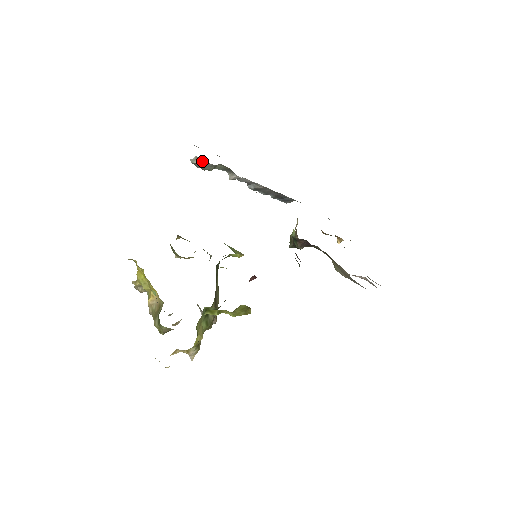
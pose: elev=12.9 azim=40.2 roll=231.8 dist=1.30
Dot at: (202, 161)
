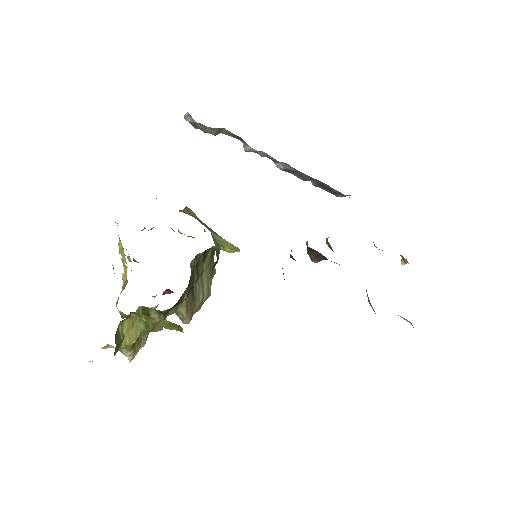
Dot at: (194, 120)
